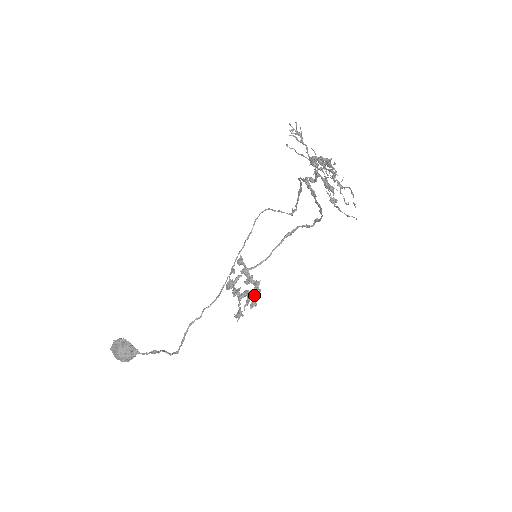
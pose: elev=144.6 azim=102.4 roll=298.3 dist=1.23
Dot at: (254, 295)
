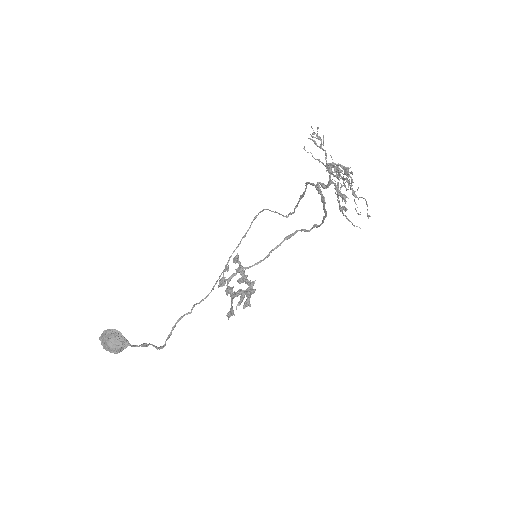
Dot at: (248, 295)
